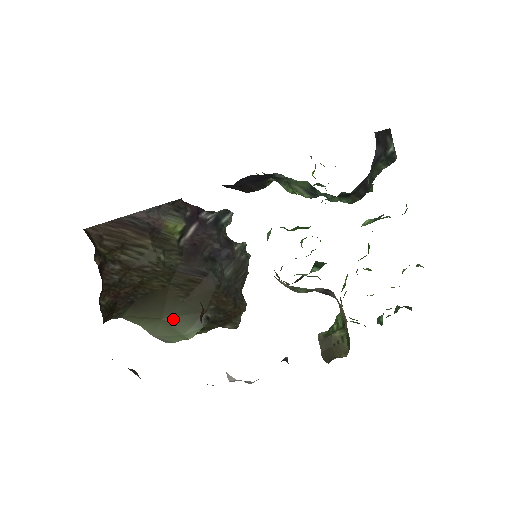
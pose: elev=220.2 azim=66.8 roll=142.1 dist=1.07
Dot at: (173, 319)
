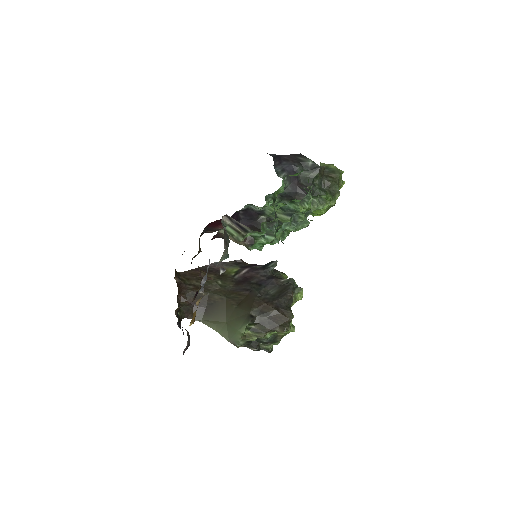
Dot at: (232, 321)
